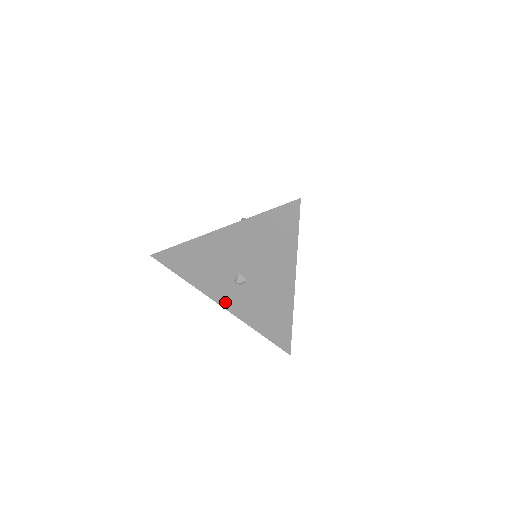
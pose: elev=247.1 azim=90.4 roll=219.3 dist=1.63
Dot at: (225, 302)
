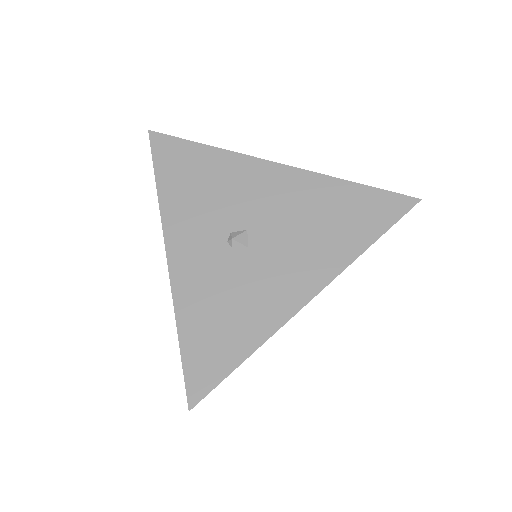
Dot at: (180, 255)
